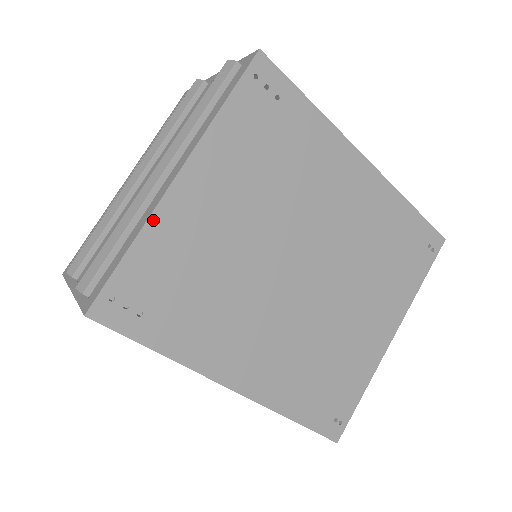
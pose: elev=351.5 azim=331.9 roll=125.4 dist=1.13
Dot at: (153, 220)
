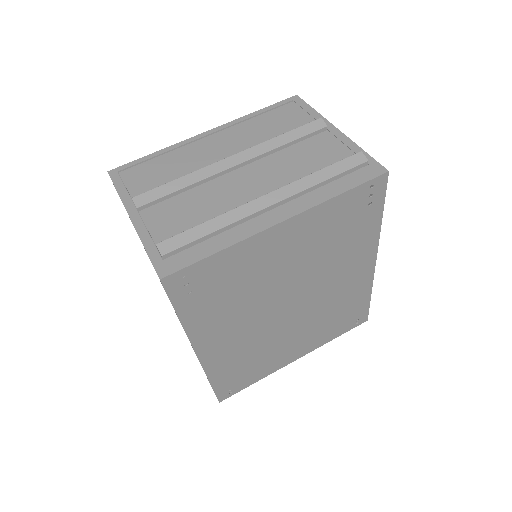
Dot at: (246, 242)
